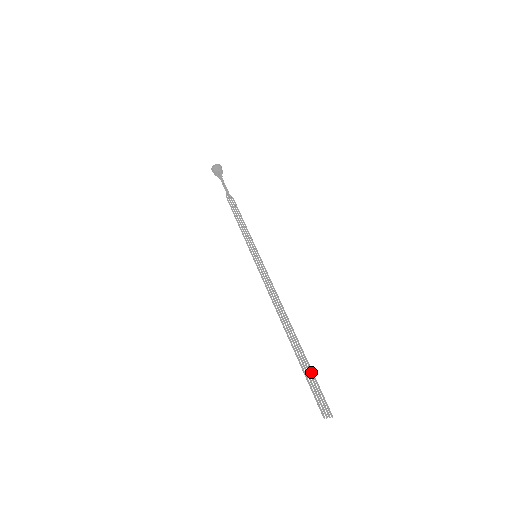
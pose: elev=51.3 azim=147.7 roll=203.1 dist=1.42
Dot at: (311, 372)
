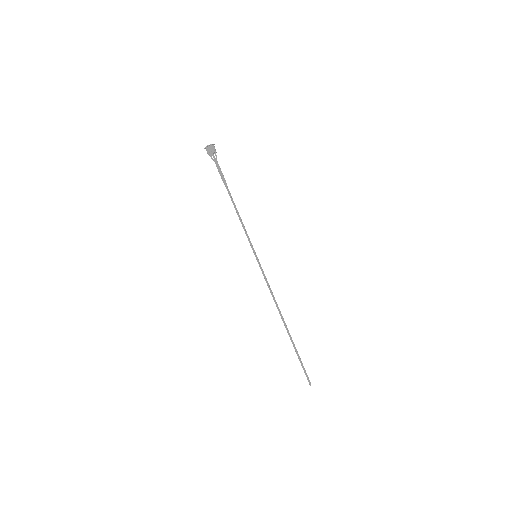
Dot at: (298, 354)
